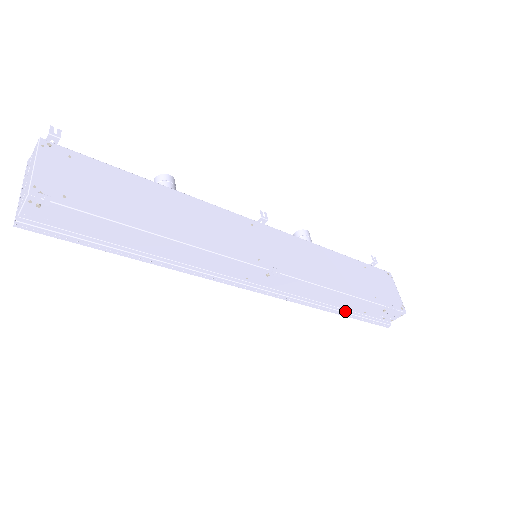
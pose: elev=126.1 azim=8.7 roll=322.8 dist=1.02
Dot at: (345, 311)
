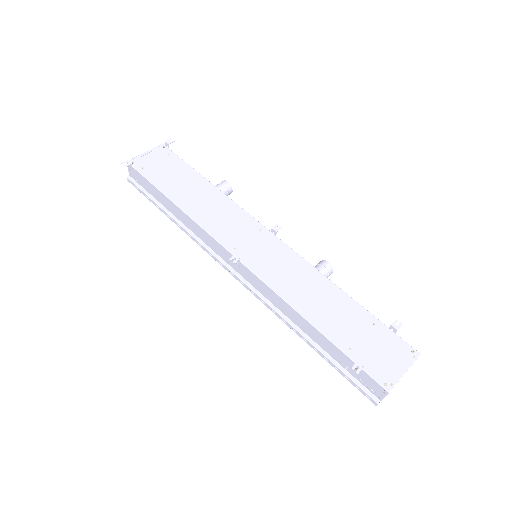
Dot at: (317, 346)
